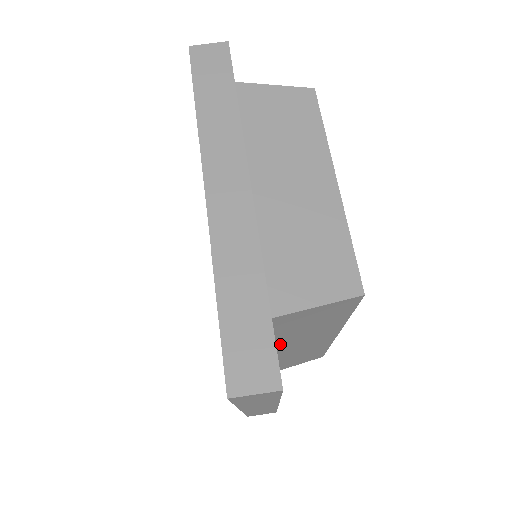
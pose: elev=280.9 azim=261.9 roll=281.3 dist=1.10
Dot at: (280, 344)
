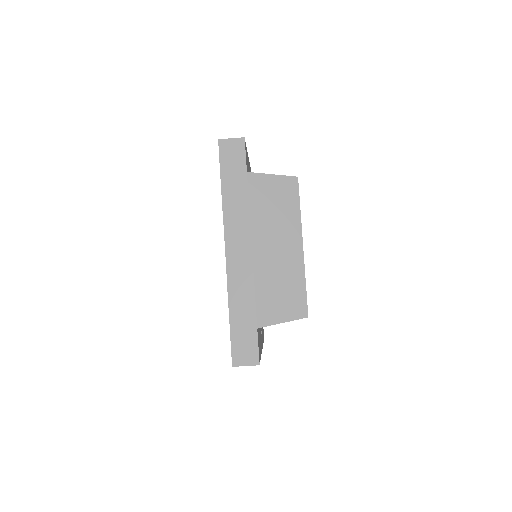
Dot at: occluded
